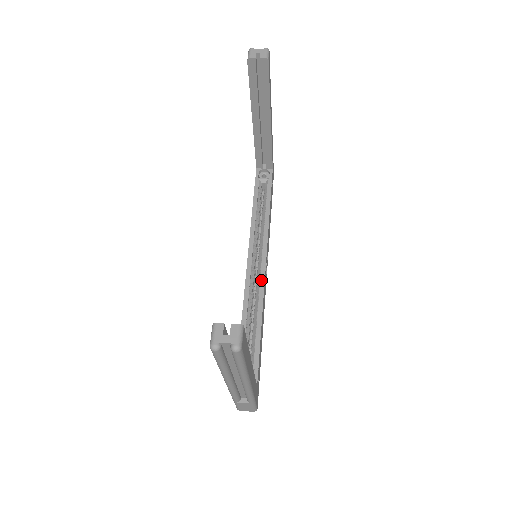
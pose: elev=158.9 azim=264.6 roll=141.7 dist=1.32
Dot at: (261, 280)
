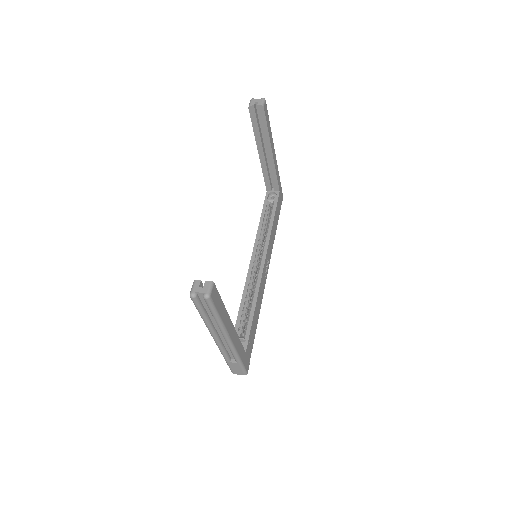
Dot at: (259, 275)
